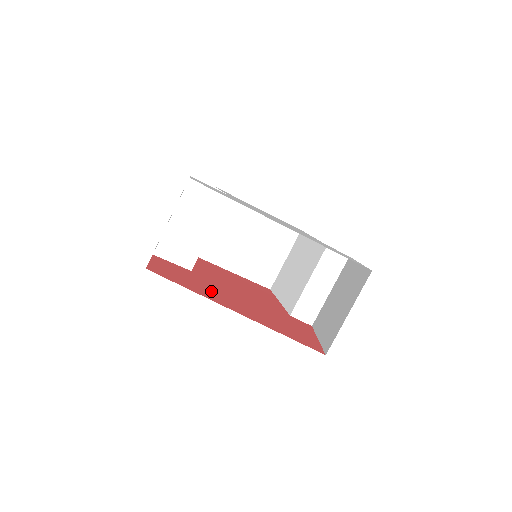
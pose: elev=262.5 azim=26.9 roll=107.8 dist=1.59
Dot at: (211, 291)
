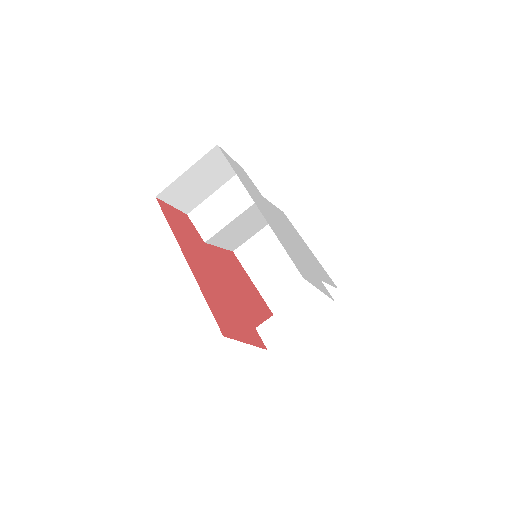
Dot at: (192, 247)
